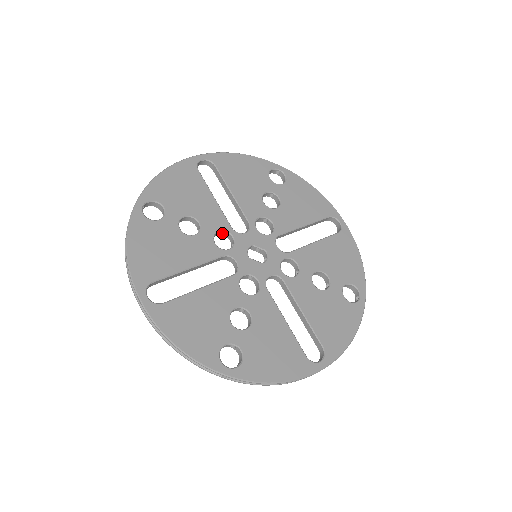
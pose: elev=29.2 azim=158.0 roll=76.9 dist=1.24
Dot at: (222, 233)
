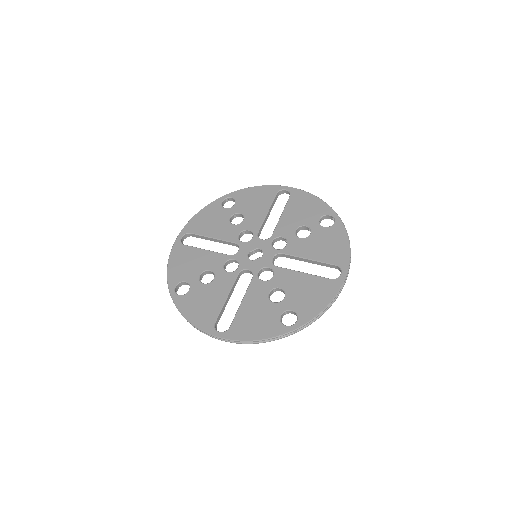
Dot at: (227, 263)
